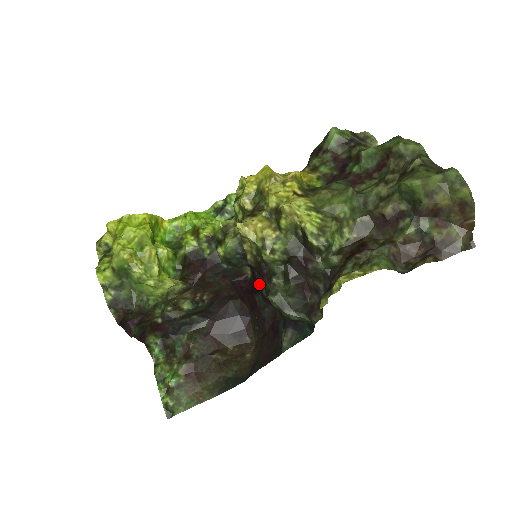
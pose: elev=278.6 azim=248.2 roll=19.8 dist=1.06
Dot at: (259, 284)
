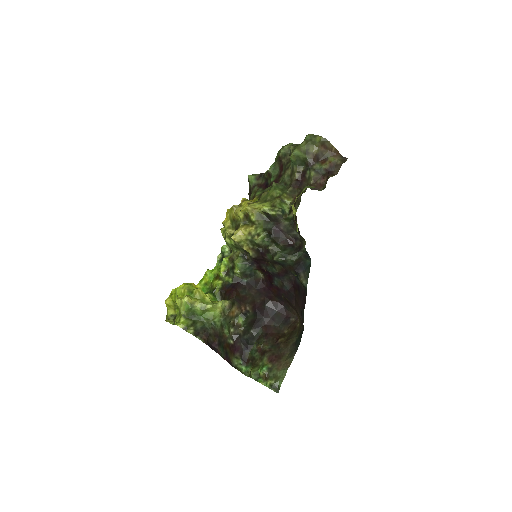
Dot at: (269, 269)
